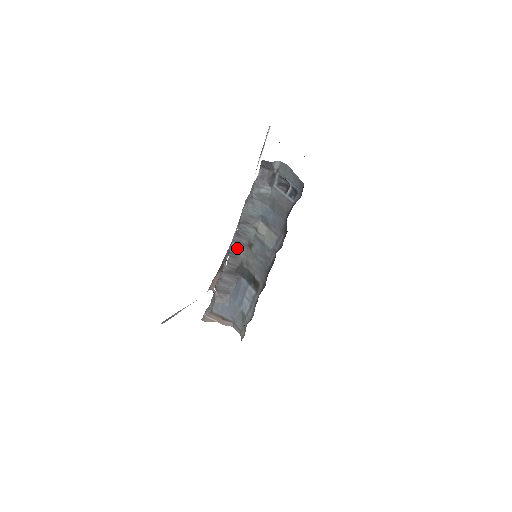
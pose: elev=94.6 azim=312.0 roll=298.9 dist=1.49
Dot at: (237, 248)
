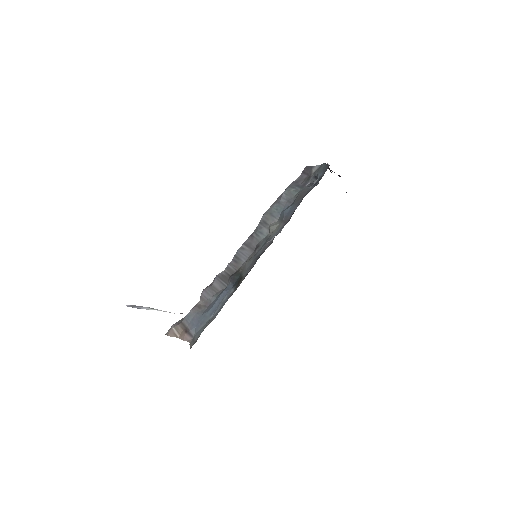
Dot at: (244, 251)
